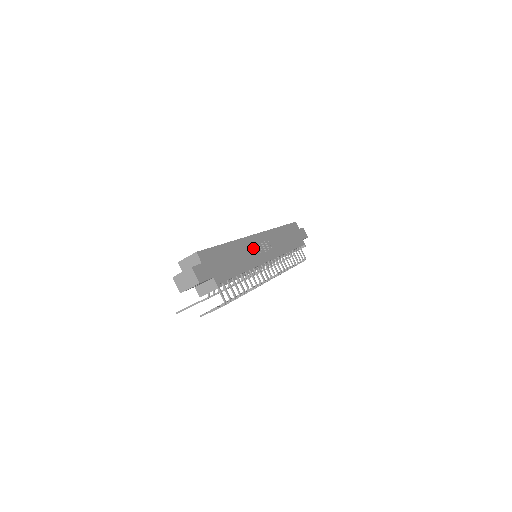
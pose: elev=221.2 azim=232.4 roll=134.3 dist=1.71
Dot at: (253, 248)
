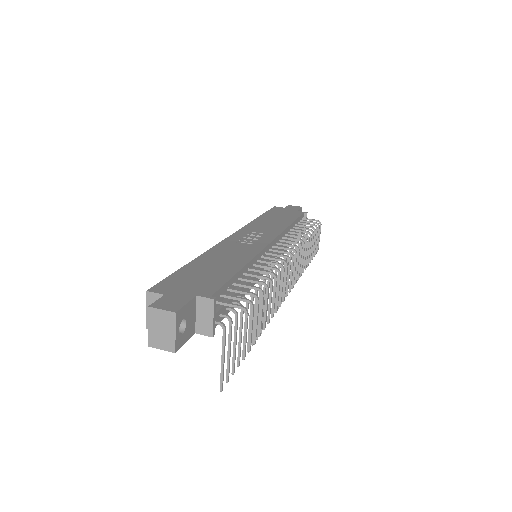
Dot at: (236, 246)
